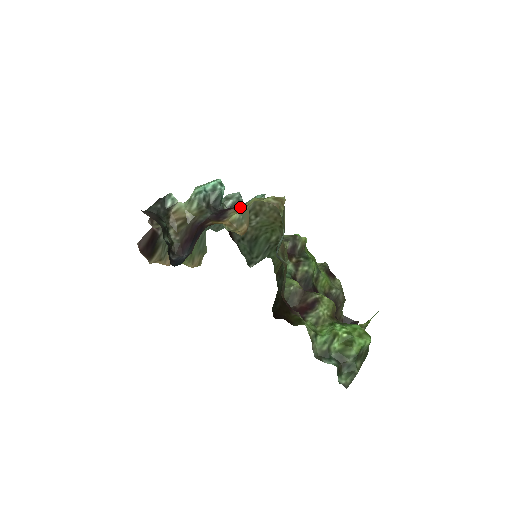
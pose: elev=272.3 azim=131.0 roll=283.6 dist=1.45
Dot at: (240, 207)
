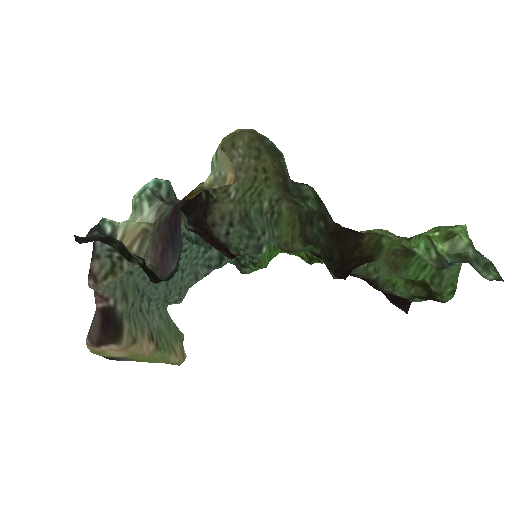
Dot at: occluded
